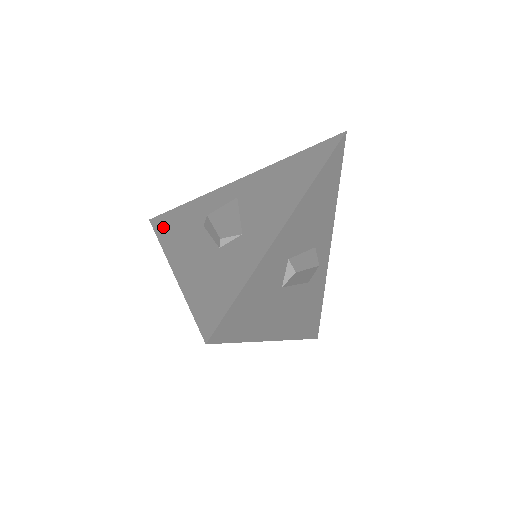
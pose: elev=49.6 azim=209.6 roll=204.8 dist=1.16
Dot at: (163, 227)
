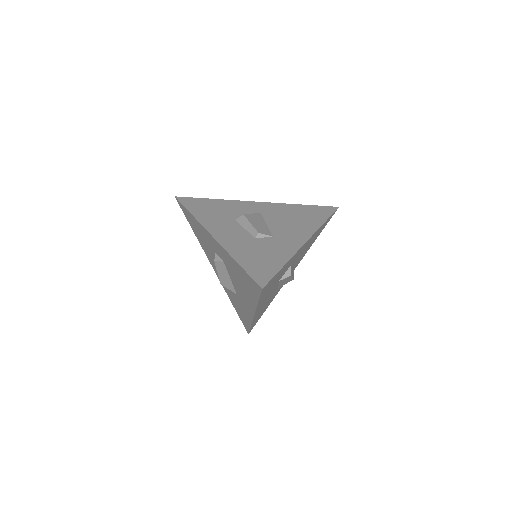
Dot at: (193, 207)
